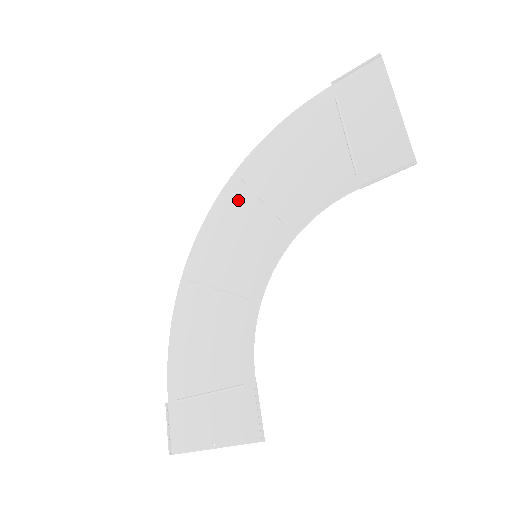
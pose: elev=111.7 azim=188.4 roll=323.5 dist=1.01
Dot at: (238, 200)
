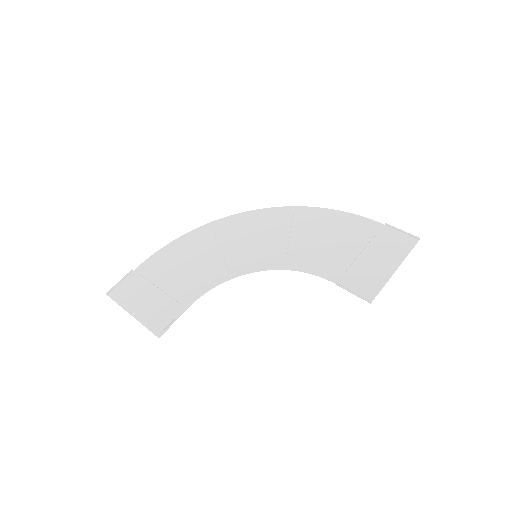
Dot at: (280, 221)
